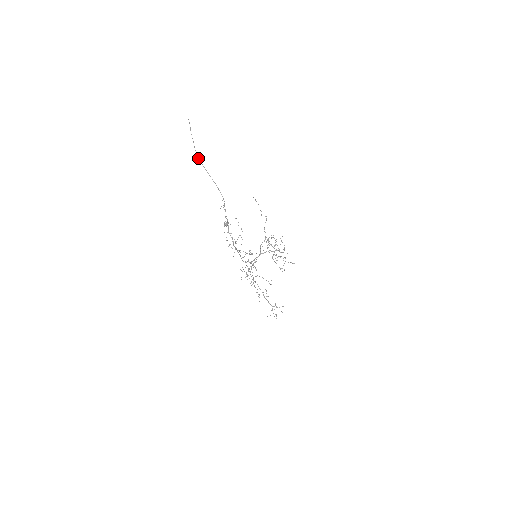
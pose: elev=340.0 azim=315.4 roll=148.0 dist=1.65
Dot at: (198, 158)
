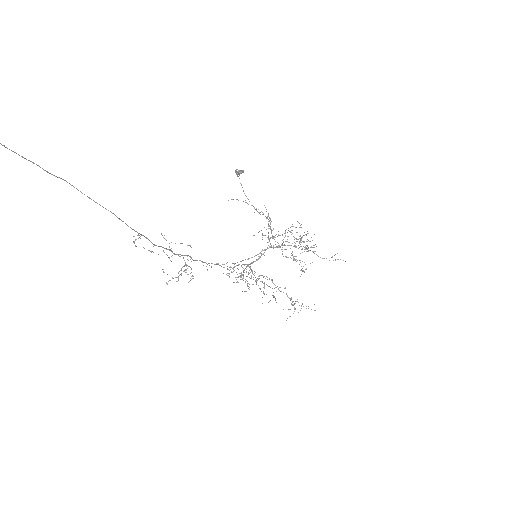
Dot at: (57, 177)
